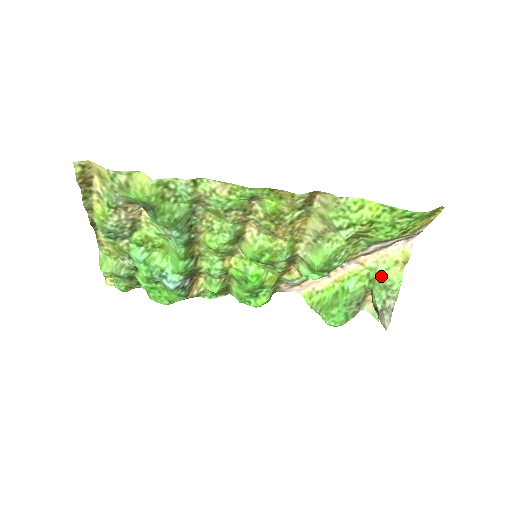
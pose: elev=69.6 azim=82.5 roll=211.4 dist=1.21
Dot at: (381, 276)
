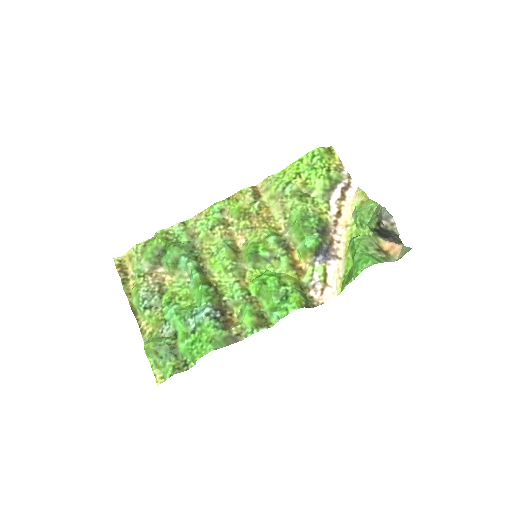
Dot at: (359, 212)
